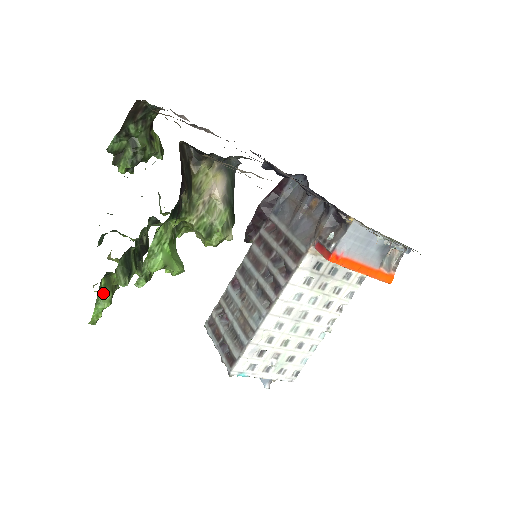
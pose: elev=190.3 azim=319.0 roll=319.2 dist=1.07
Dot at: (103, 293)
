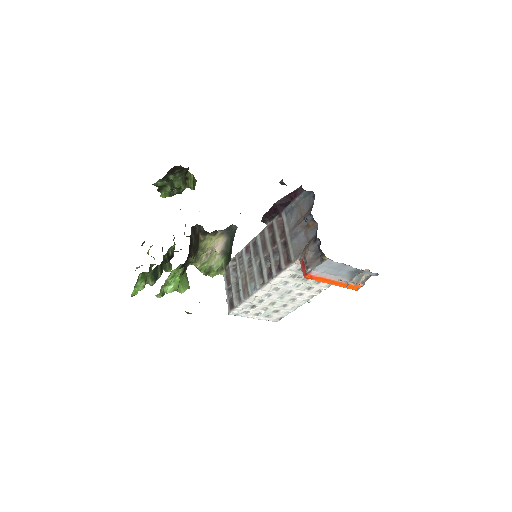
Dot at: (140, 282)
